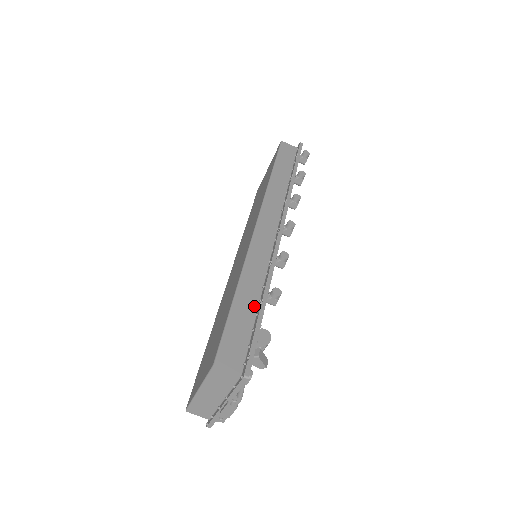
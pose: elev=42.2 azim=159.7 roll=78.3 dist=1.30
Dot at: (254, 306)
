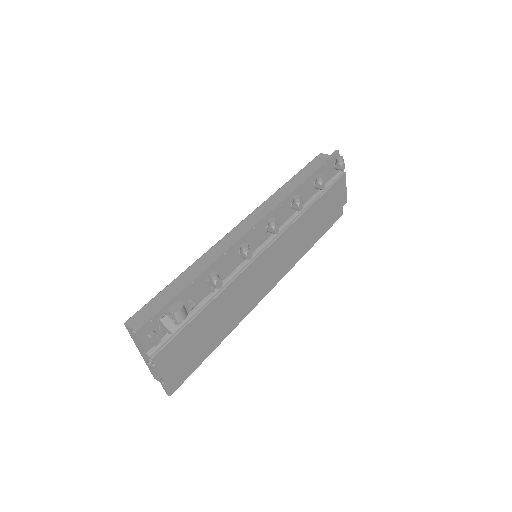
Dot at: occluded
